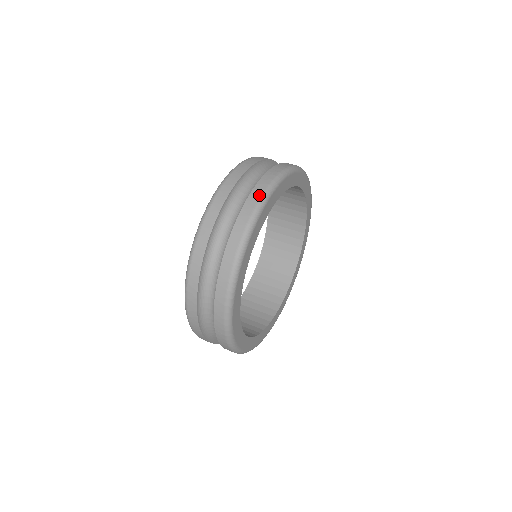
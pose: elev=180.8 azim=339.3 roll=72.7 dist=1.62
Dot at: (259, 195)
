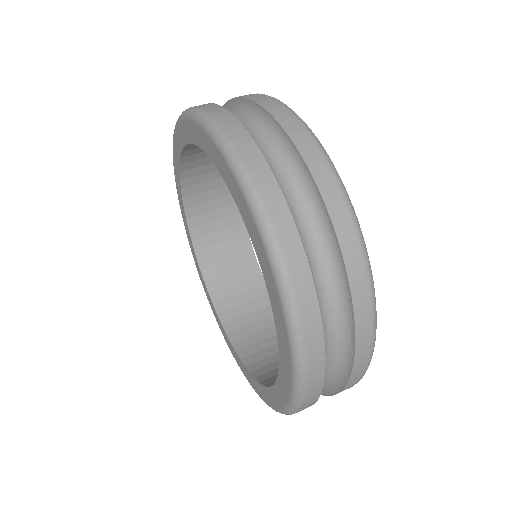
Dot at: (319, 155)
